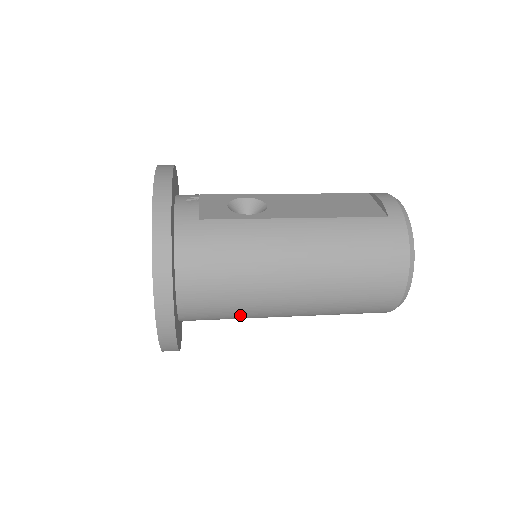
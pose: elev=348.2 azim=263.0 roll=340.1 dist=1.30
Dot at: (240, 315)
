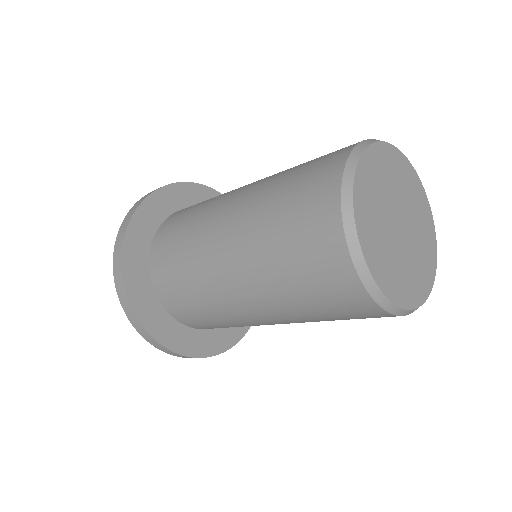
Dot at: (197, 293)
